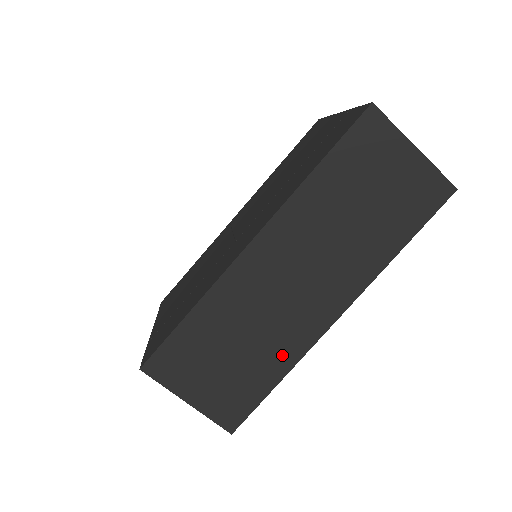
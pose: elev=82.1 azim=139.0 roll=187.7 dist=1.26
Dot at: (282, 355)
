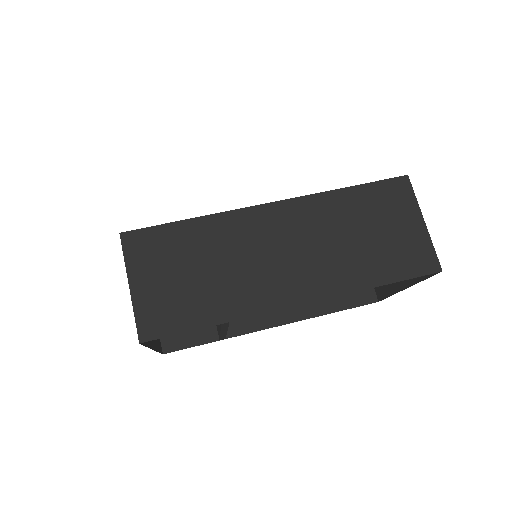
Dot at: (232, 303)
